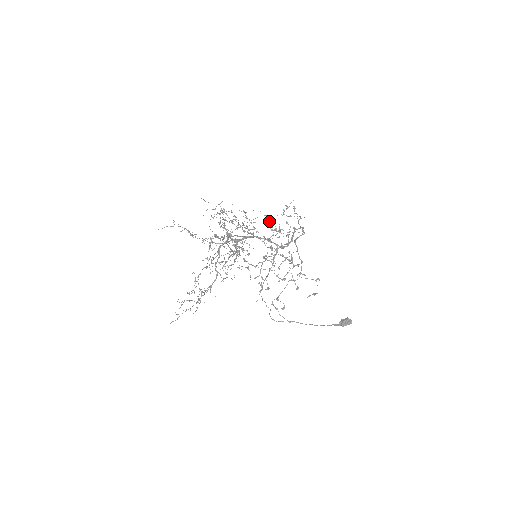
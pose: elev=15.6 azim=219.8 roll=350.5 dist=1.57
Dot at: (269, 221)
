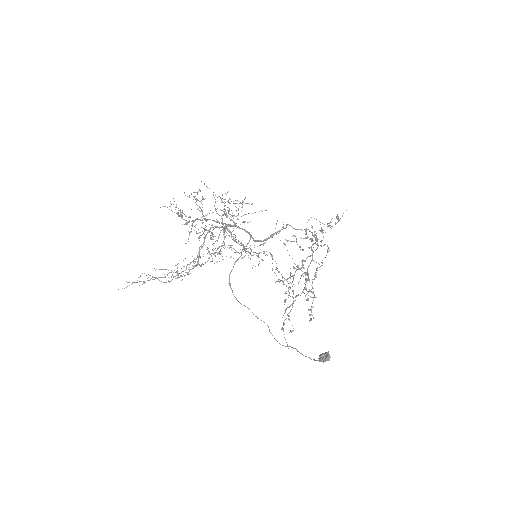
Dot at: (314, 232)
